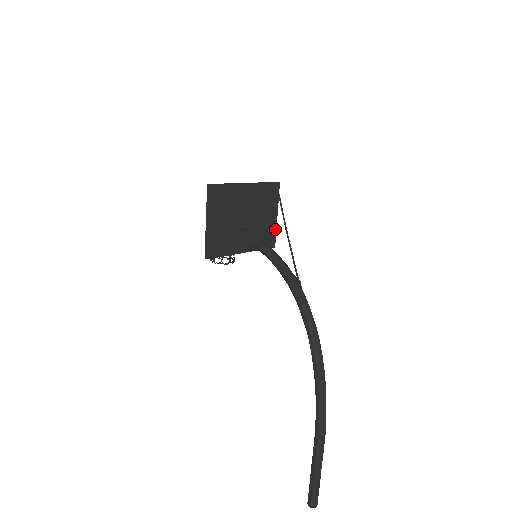
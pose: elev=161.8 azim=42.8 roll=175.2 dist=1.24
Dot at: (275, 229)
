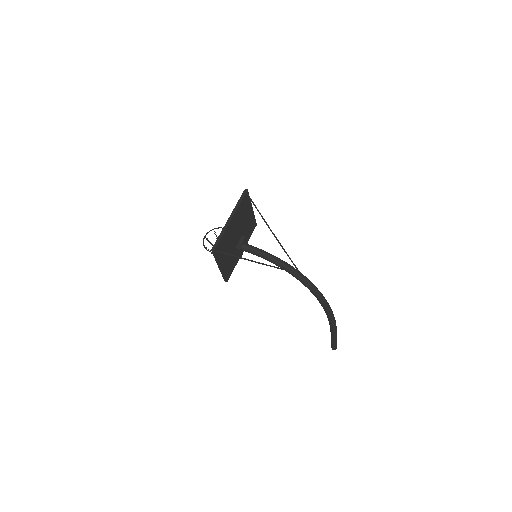
Dot at: (254, 216)
